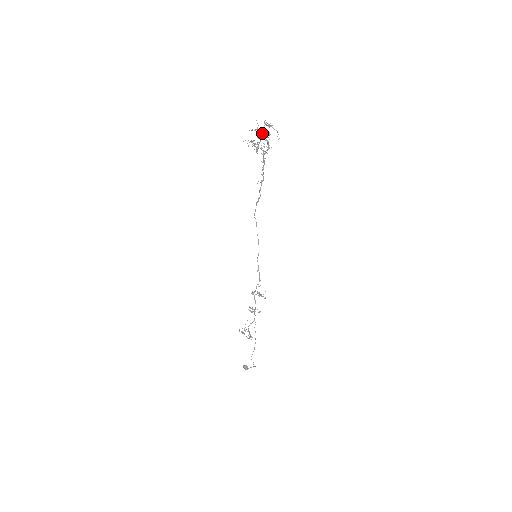
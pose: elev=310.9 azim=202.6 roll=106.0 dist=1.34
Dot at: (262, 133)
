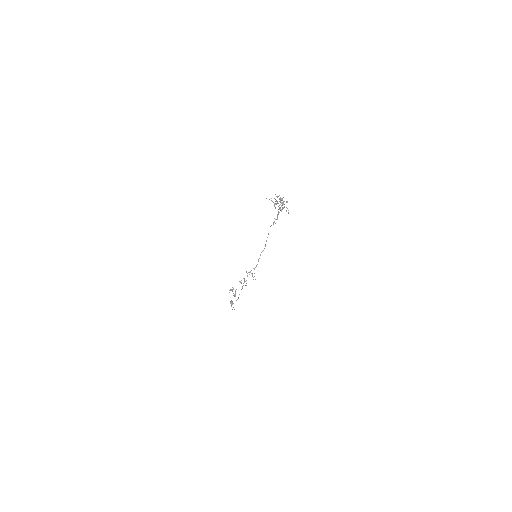
Dot at: (281, 200)
